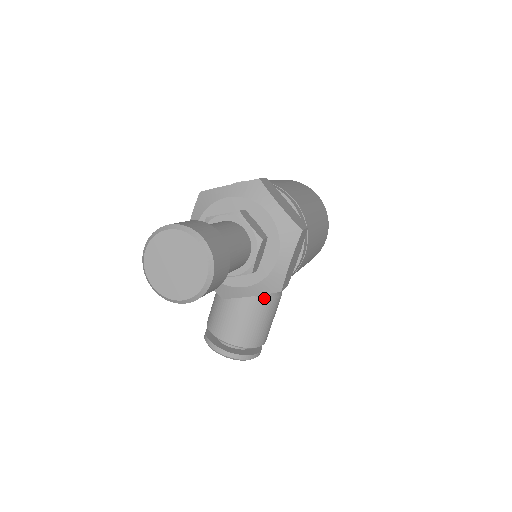
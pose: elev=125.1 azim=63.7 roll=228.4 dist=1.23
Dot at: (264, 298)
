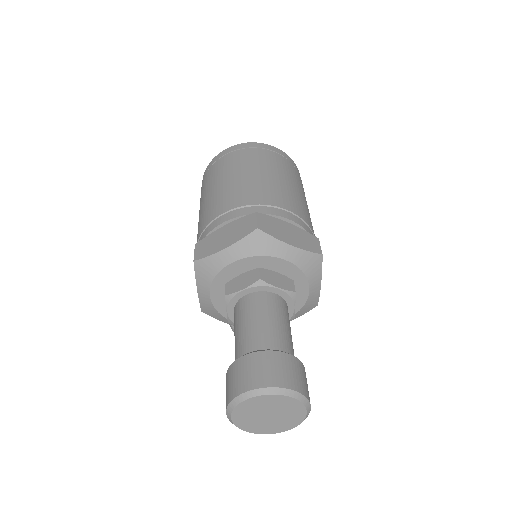
Dot at: occluded
